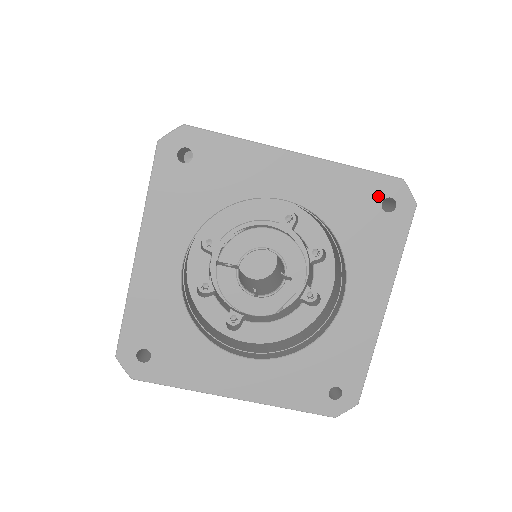
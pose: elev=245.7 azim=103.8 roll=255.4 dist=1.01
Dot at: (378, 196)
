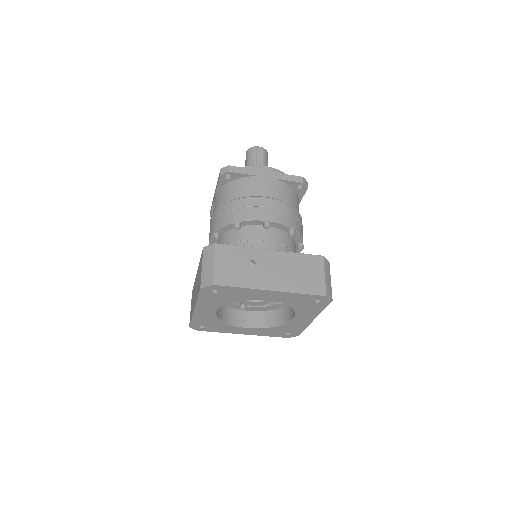
Dot at: (313, 299)
